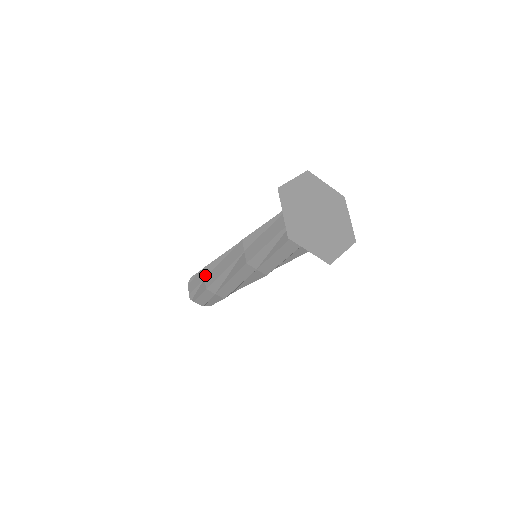
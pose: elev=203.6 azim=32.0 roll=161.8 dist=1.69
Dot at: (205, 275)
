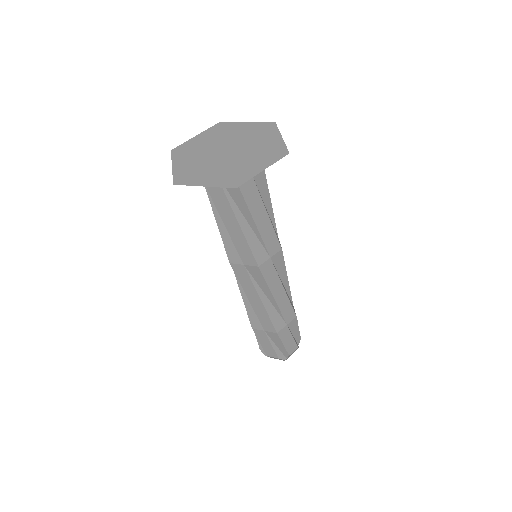
Dot at: occluded
